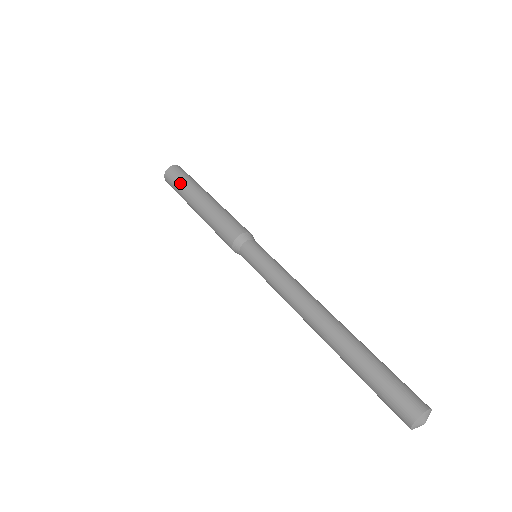
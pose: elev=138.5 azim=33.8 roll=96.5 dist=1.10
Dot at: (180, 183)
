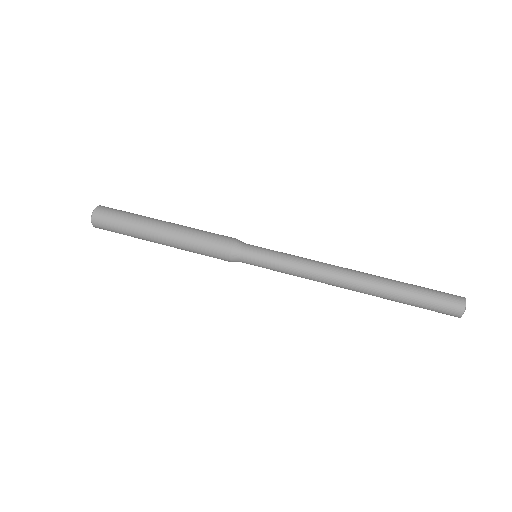
Dot at: (123, 221)
